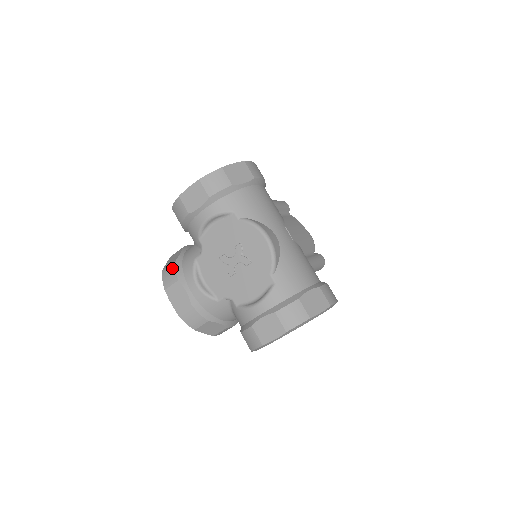
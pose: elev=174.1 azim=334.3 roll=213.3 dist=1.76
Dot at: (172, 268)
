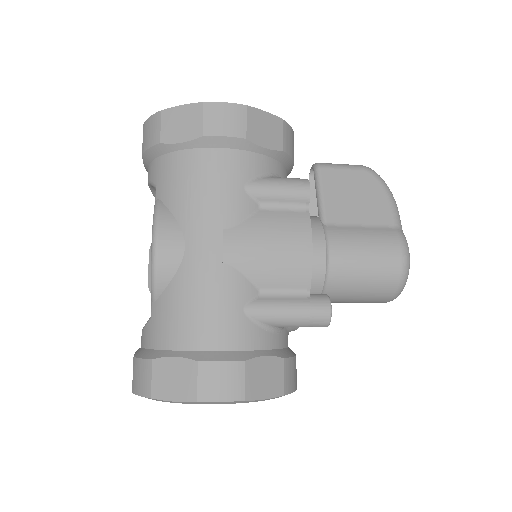
Dot at: occluded
